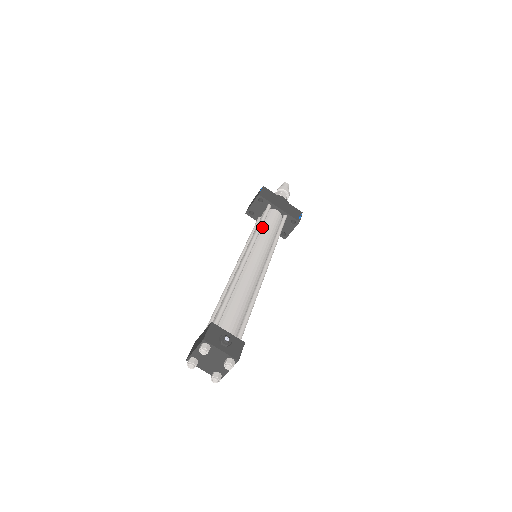
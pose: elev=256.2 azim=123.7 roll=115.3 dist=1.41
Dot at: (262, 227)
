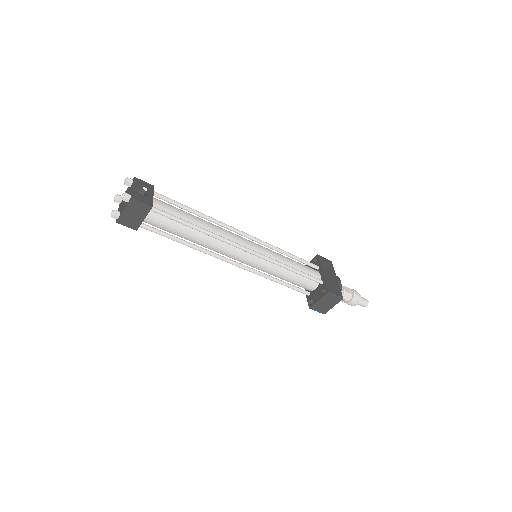
Dot at: occluded
